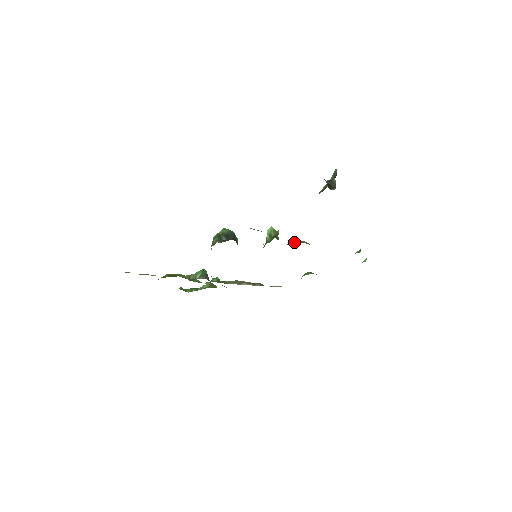
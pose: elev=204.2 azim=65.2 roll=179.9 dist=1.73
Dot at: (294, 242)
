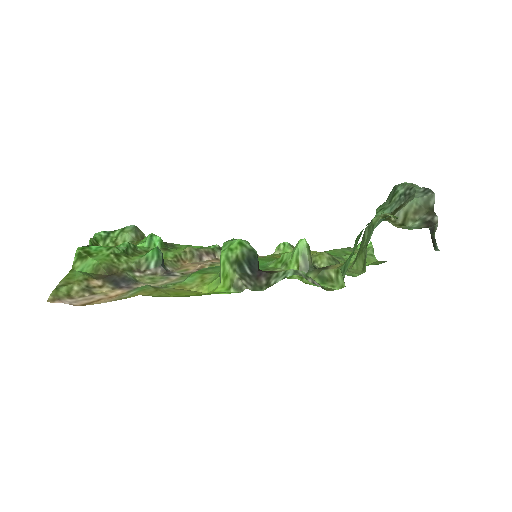
Dot at: occluded
